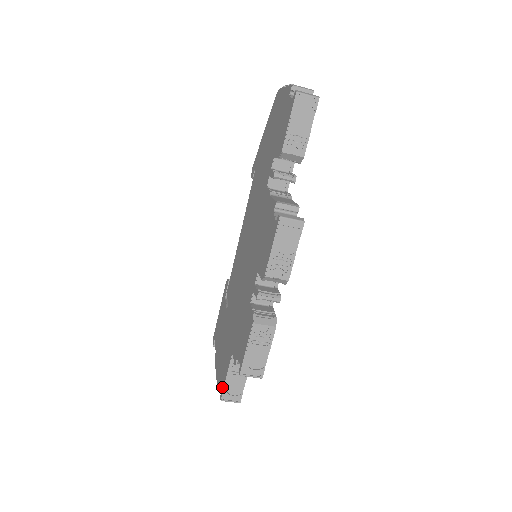
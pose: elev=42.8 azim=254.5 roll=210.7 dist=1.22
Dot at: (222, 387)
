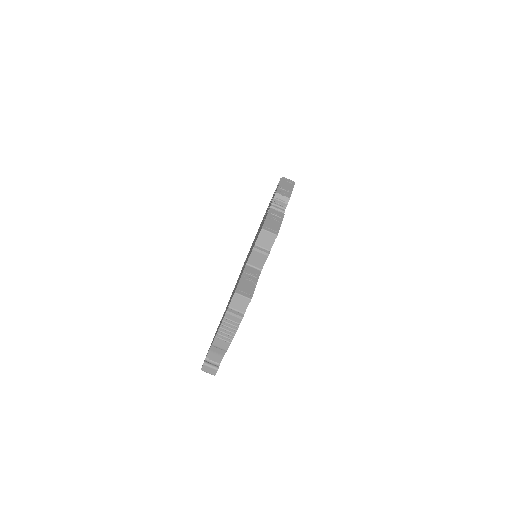
Dot at: occluded
